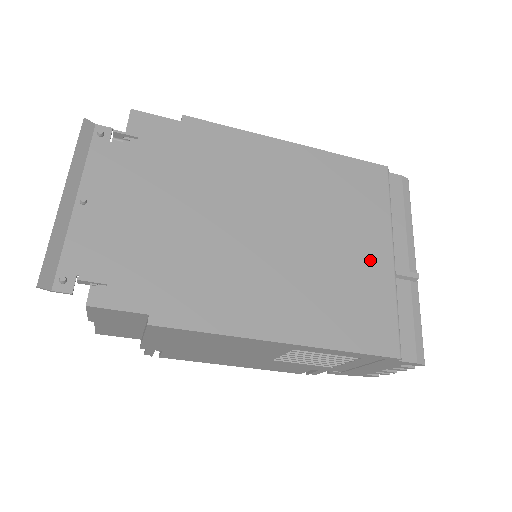
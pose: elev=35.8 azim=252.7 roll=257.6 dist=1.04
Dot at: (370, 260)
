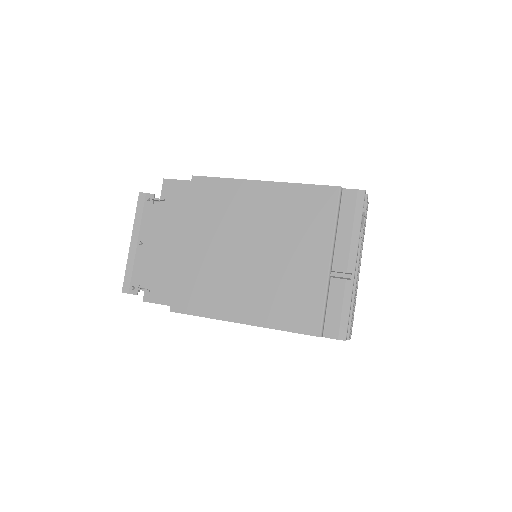
Dot at: (310, 267)
